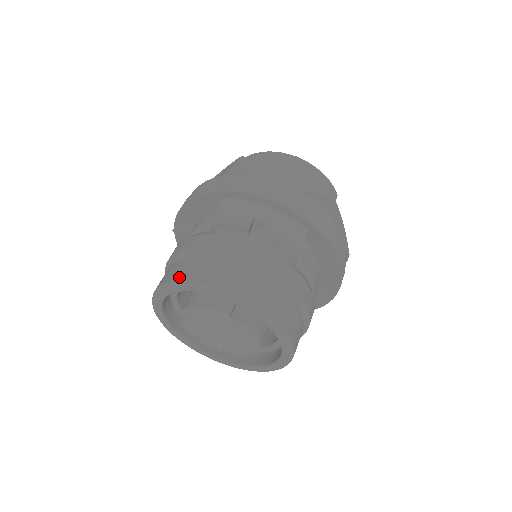
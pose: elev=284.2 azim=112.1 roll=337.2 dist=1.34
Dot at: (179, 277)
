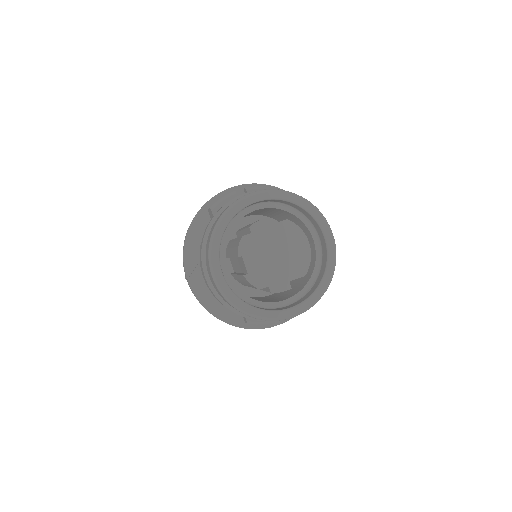
Dot at: (218, 219)
